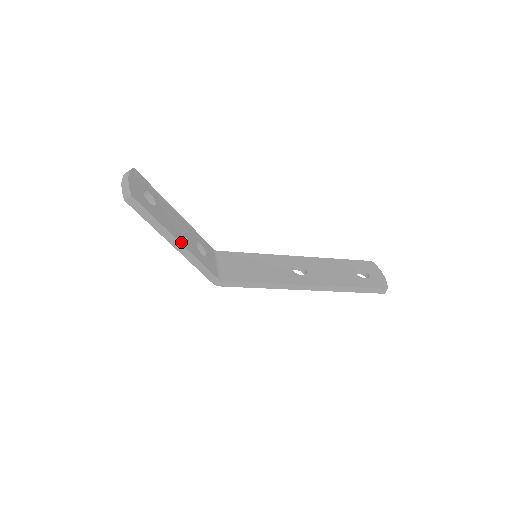
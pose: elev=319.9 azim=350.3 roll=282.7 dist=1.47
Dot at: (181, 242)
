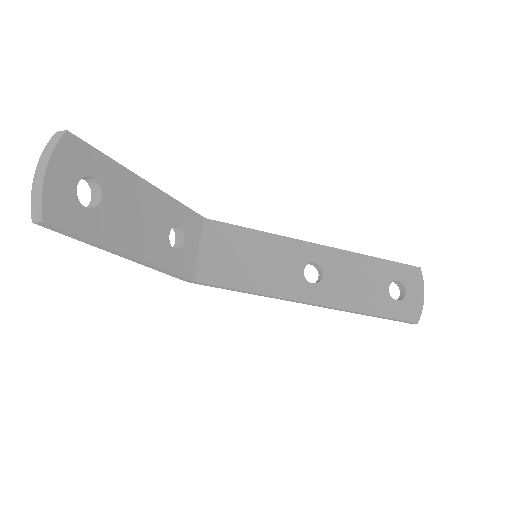
Dot at: (137, 255)
